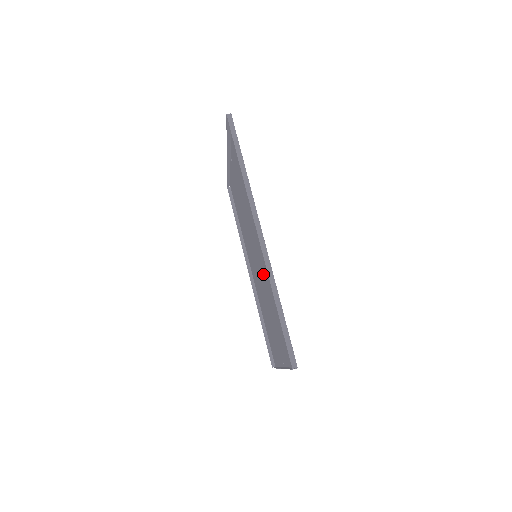
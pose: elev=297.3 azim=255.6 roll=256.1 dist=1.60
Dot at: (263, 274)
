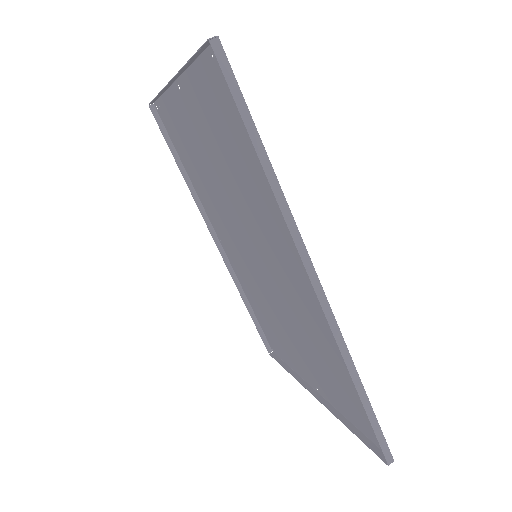
Dot at: (284, 296)
